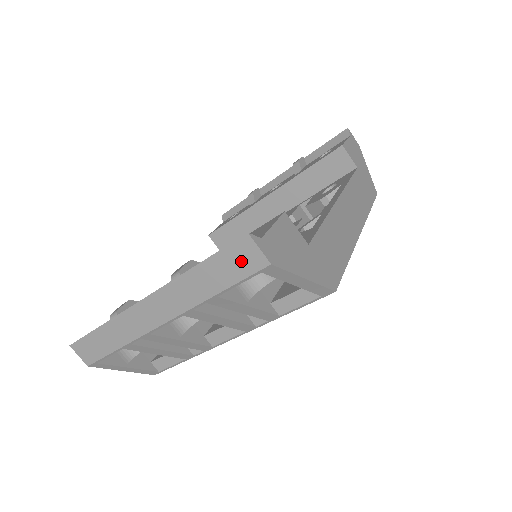
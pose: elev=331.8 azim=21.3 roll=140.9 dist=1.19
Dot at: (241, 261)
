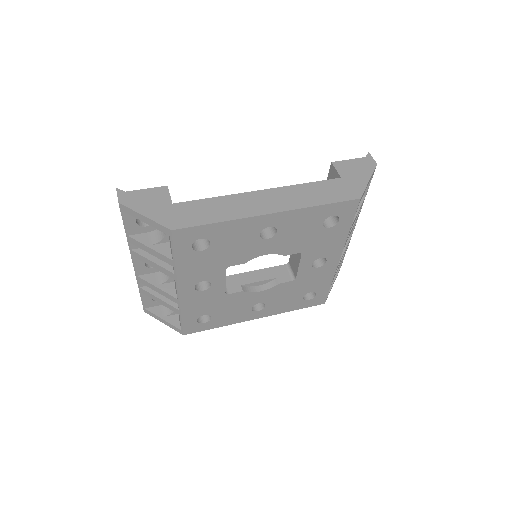
Dot at: occluded
